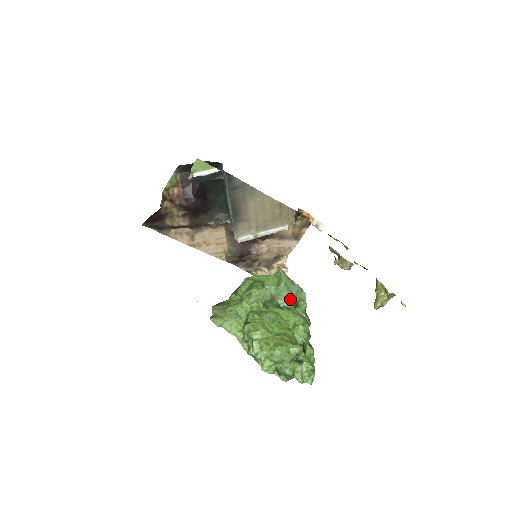
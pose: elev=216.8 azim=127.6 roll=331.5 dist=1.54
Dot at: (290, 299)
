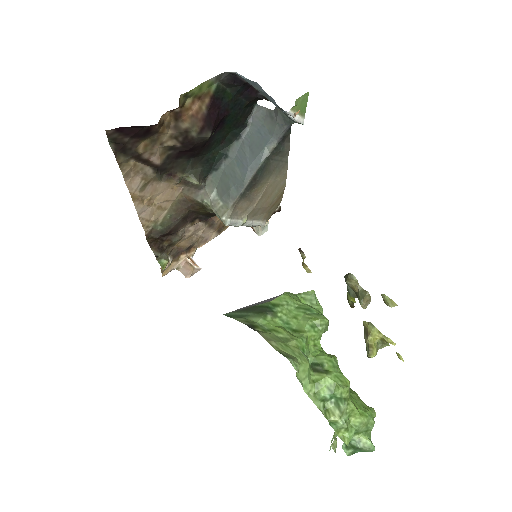
Dot at: occluded
